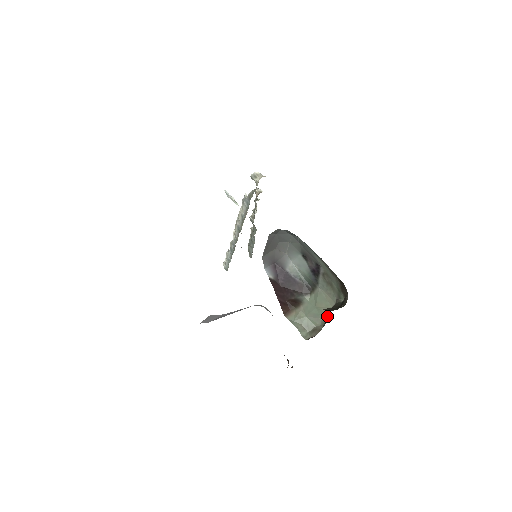
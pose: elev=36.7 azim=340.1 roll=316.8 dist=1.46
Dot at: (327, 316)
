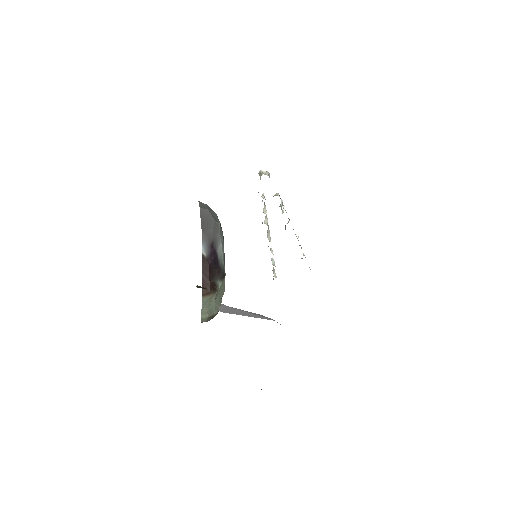
Dot at: (220, 305)
